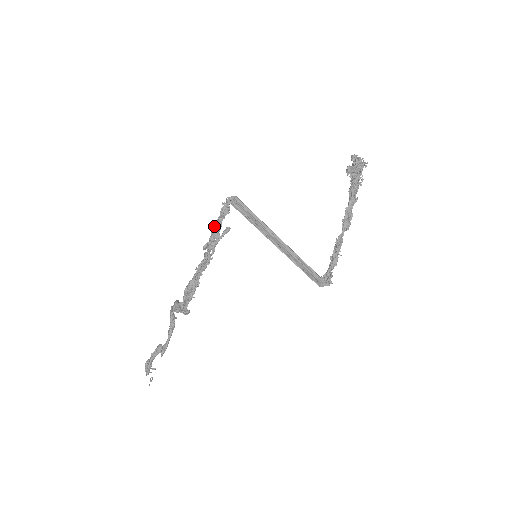
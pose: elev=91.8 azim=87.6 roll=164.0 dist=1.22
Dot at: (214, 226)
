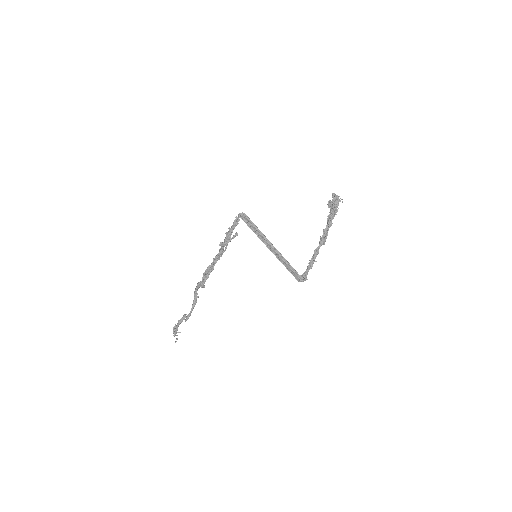
Dot at: (228, 231)
